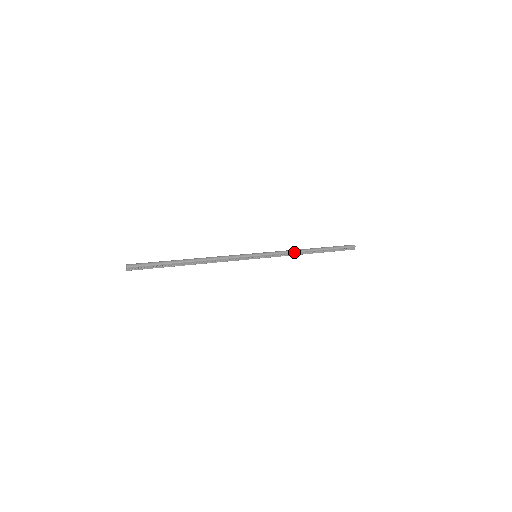
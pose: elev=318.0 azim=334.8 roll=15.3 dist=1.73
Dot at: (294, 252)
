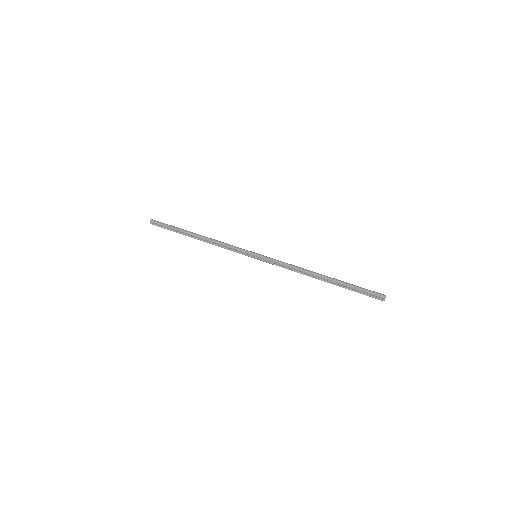
Dot at: (297, 269)
